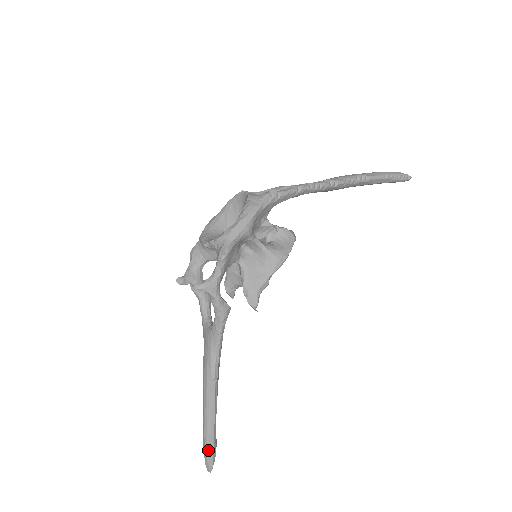
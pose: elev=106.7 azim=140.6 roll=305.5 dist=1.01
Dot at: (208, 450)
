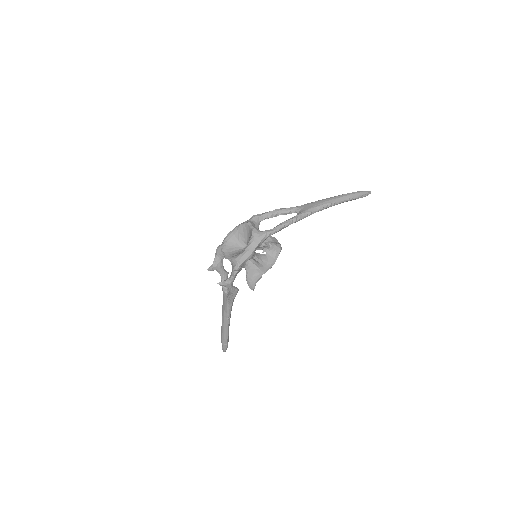
Dot at: (224, 345)
